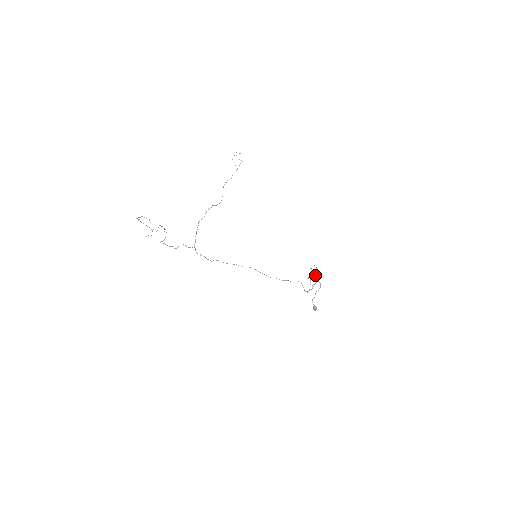
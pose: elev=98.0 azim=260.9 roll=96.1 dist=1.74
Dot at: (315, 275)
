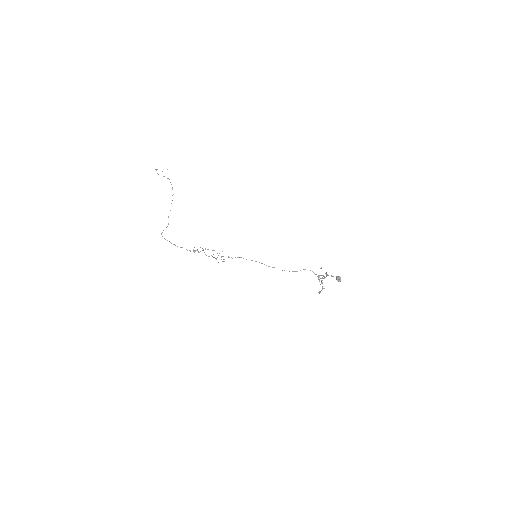
Dot at: occluded
